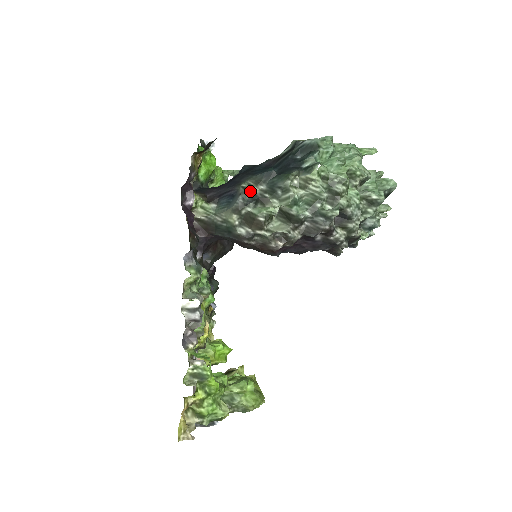
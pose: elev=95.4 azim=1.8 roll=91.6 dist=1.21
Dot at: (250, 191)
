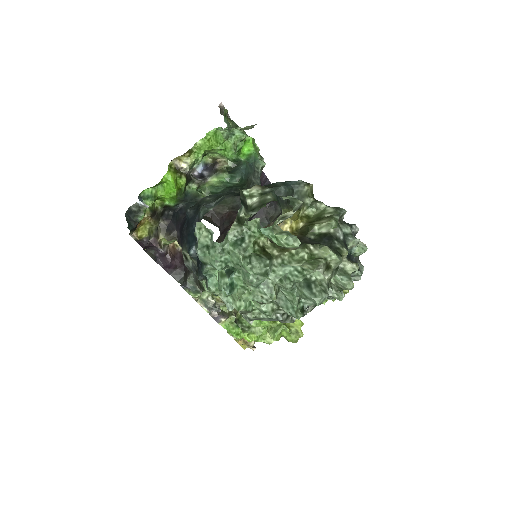
Dot at: (191, 258)
